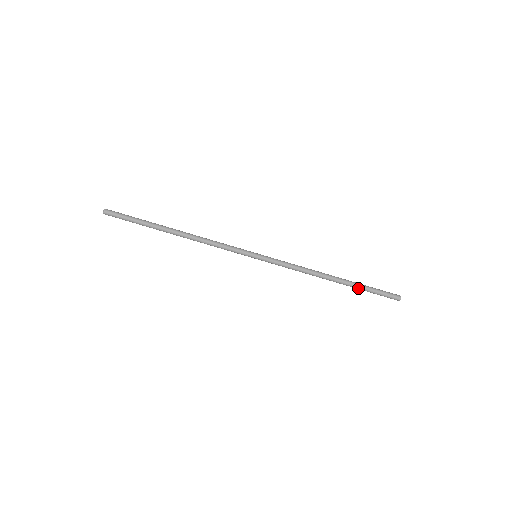
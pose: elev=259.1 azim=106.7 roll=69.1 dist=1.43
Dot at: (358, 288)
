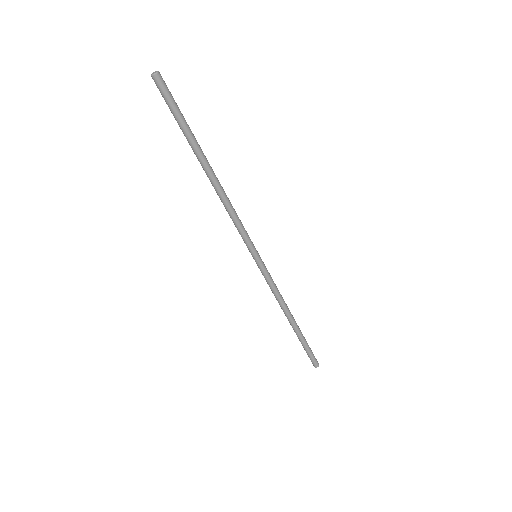
Dot at: (301, 340)
